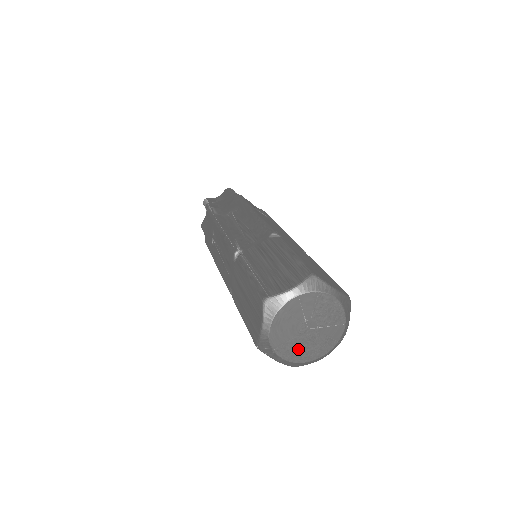
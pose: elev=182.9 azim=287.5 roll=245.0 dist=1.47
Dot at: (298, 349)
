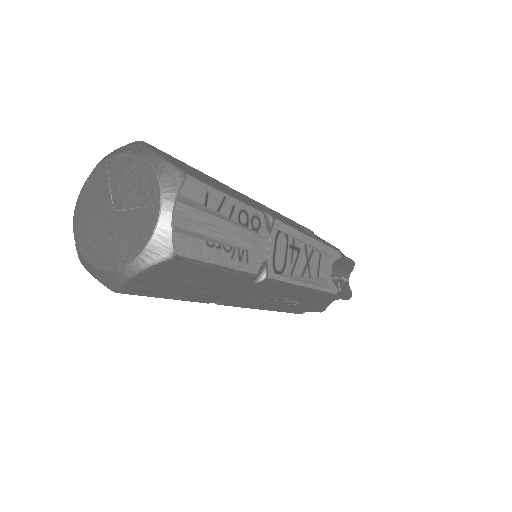
Dot at: (102, 245)
